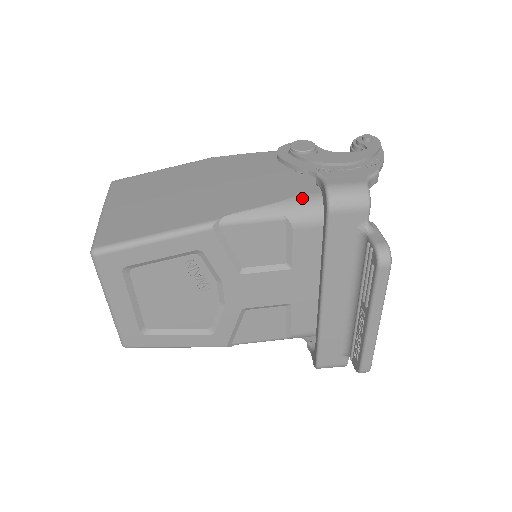
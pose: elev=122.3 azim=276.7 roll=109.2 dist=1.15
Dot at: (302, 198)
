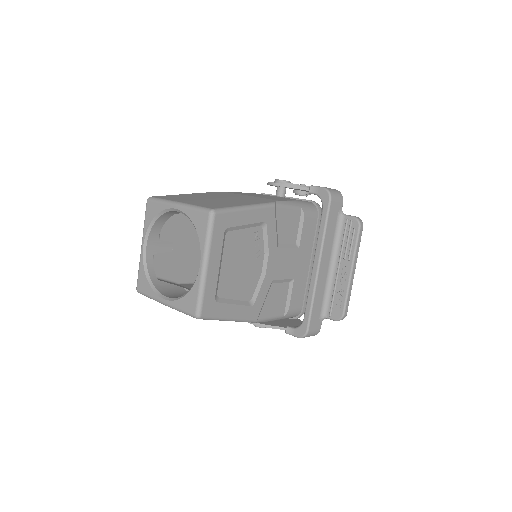
Dot at: (302, 201)
